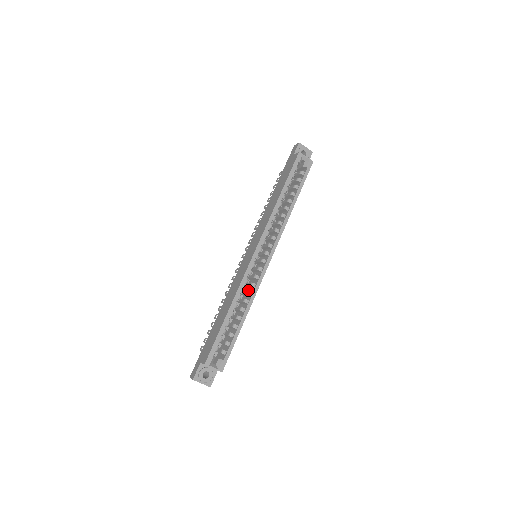
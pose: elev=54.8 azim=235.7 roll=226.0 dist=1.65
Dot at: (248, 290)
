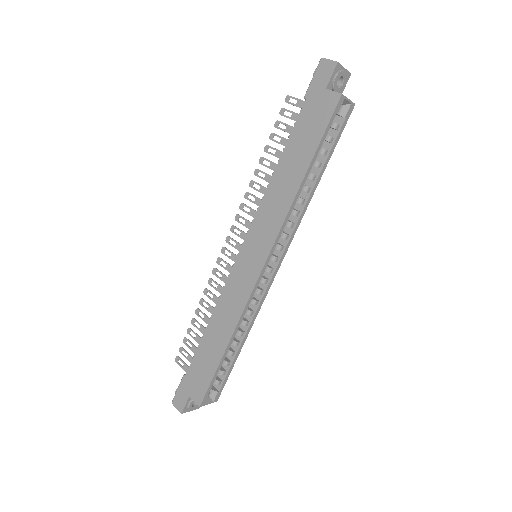
Dot at: (249, 310)
